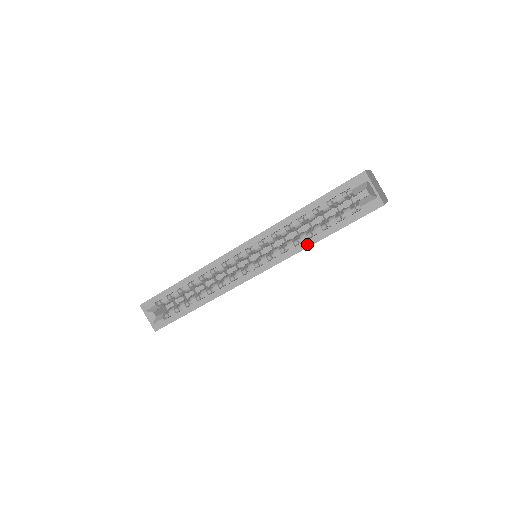
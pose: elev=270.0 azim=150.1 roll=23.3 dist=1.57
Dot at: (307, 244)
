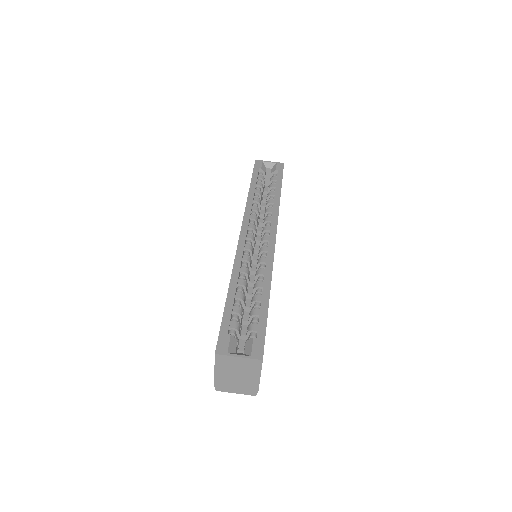
Dot at: (277, 199)
